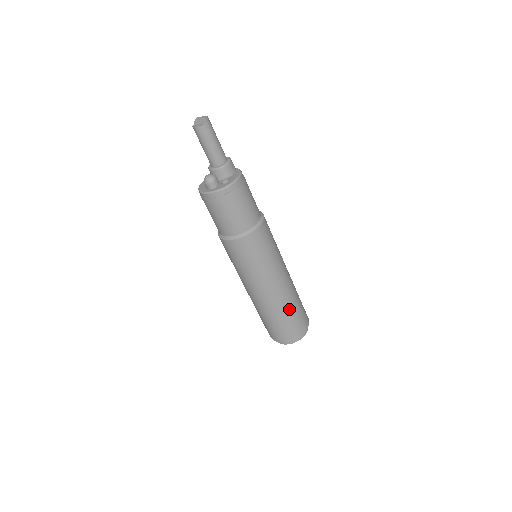
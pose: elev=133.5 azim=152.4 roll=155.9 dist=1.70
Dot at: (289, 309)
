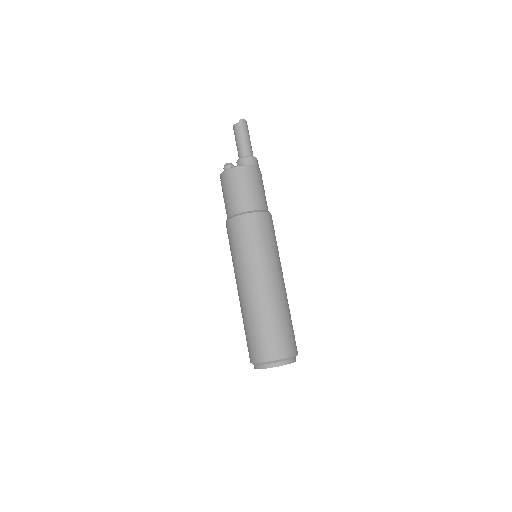
Dot at: (258, 318)
